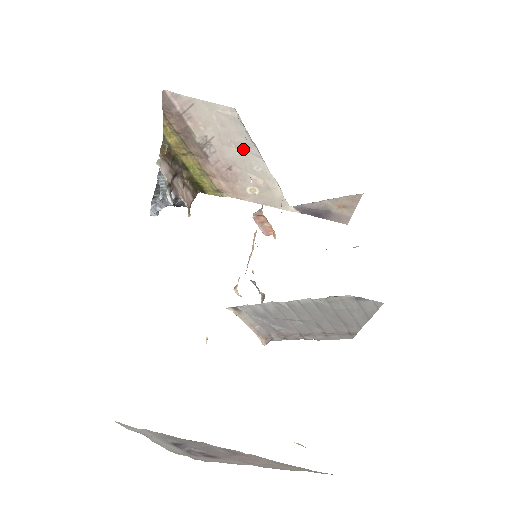
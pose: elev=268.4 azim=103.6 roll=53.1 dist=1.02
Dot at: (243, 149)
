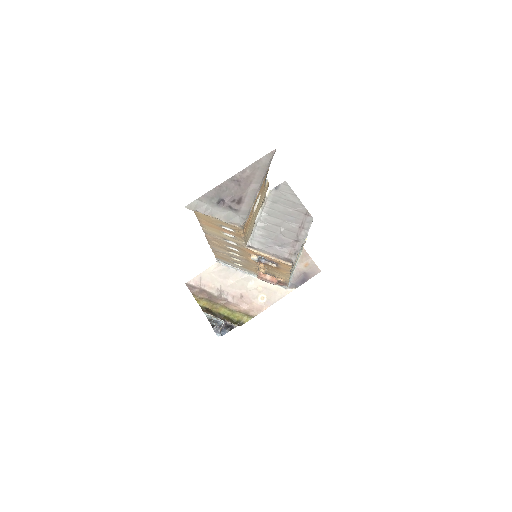
Dot at: (237, 279)
